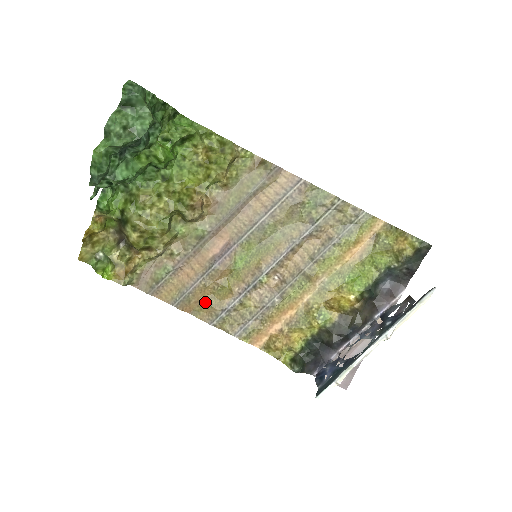
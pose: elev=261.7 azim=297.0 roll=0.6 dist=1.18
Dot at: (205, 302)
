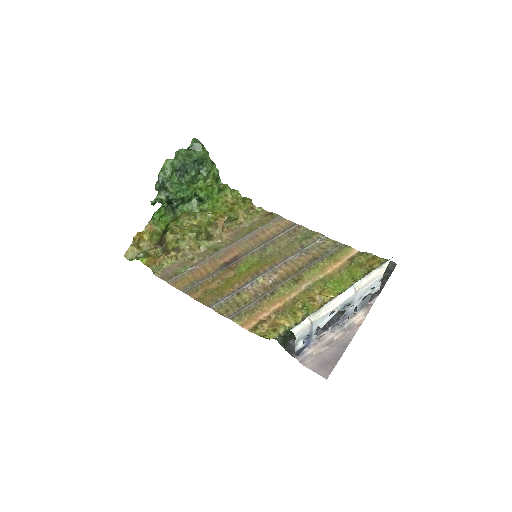
Dot at: (210, 292)
